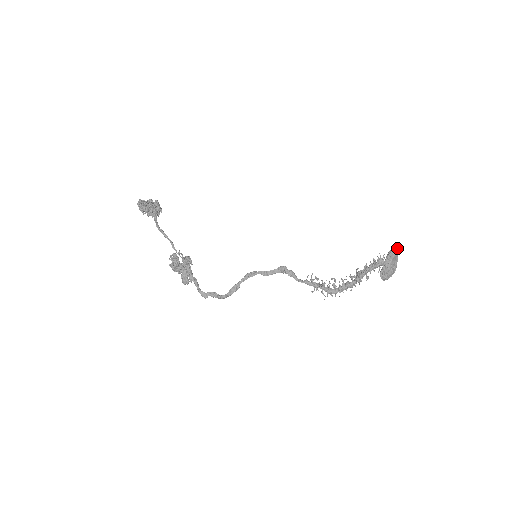
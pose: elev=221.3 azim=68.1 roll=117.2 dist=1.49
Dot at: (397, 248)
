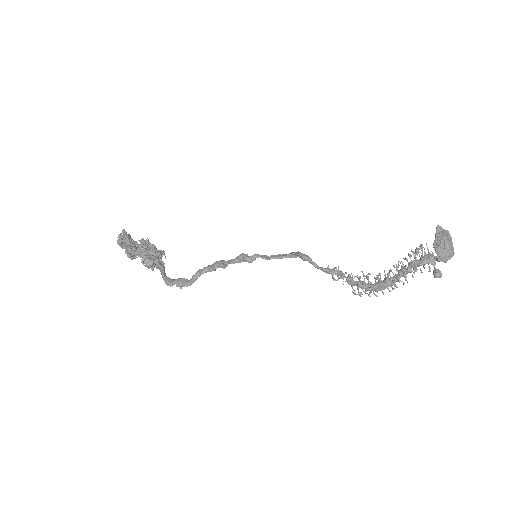
Dot at: occluded
